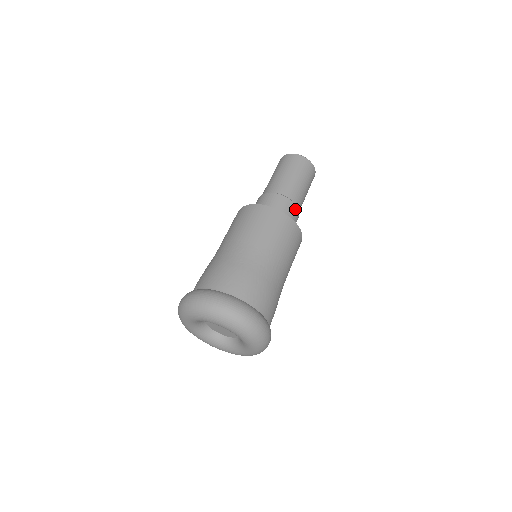
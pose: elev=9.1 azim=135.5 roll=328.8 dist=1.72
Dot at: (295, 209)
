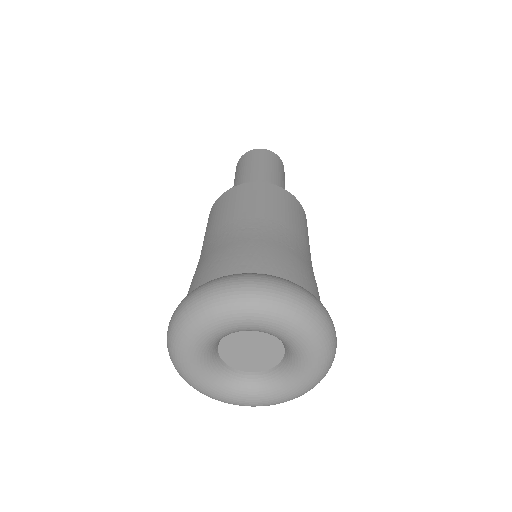
Dot at: occluded
